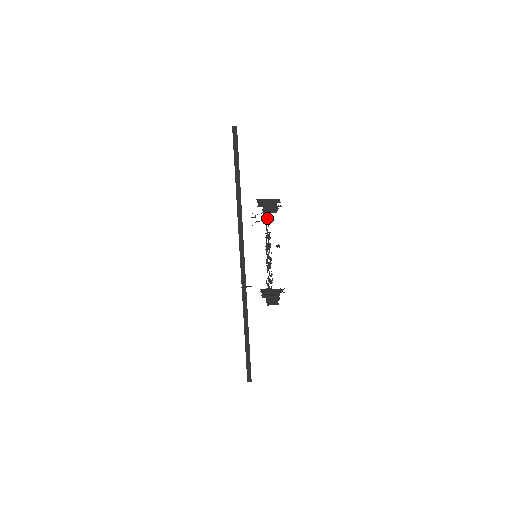
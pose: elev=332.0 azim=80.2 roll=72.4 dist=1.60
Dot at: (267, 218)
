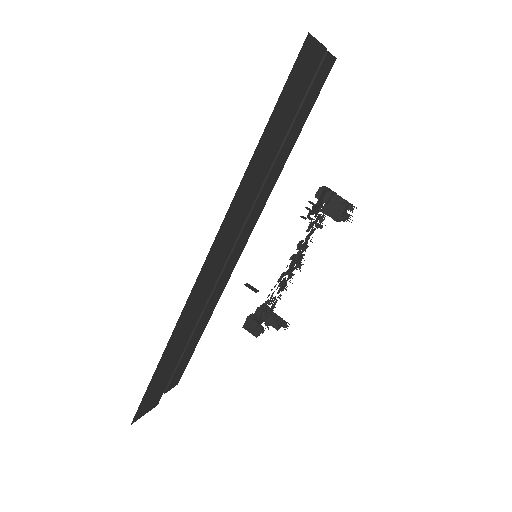
Dot at: (319, 220)
